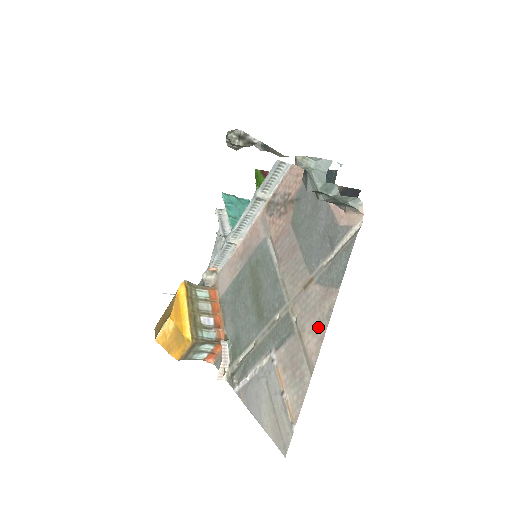
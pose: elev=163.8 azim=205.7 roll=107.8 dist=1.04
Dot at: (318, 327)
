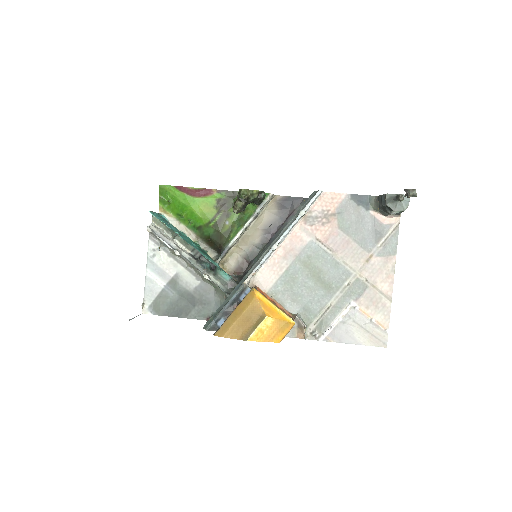
Dot at: (387, 277)
